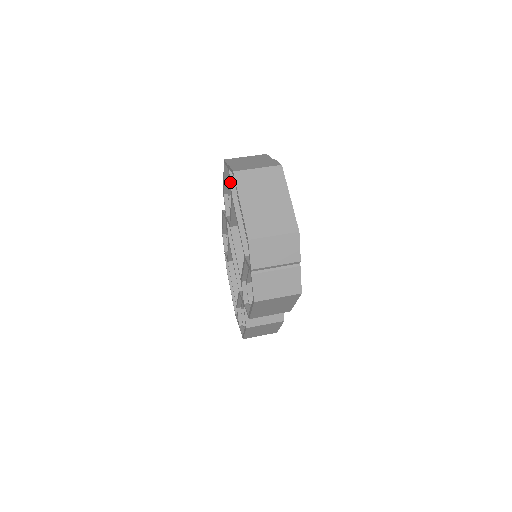
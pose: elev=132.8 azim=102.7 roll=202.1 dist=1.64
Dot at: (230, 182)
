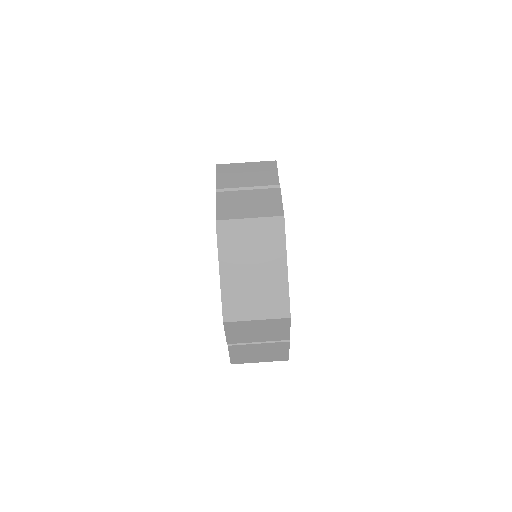
Dot at: occluded
